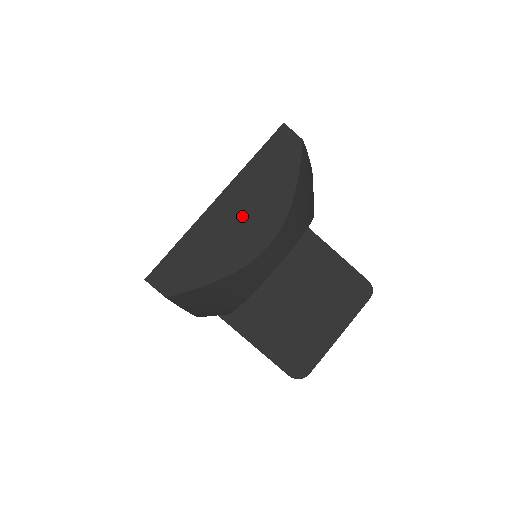
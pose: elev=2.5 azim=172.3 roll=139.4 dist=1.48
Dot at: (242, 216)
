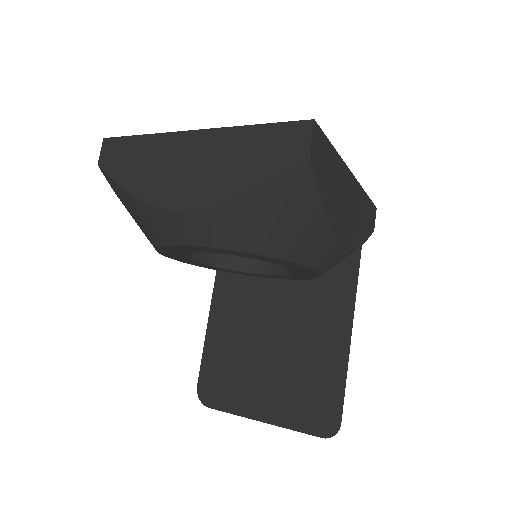
Dot at: (192, 164)
